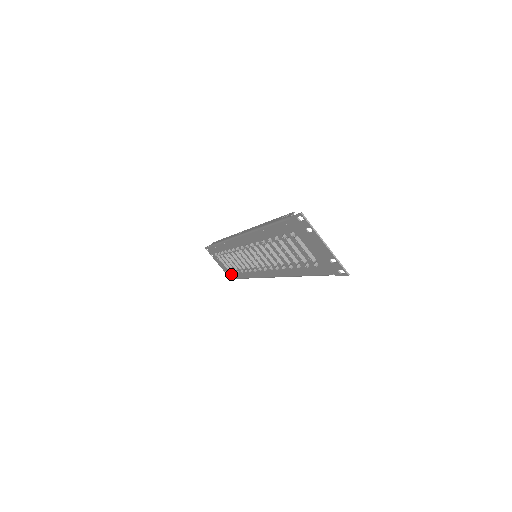
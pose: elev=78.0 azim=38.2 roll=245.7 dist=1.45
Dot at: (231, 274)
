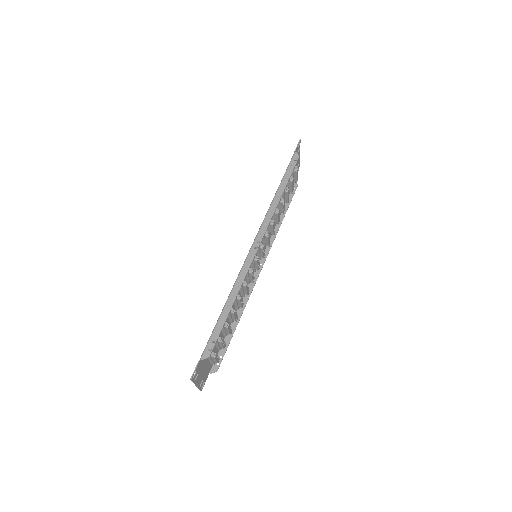
Dot at: occluded
